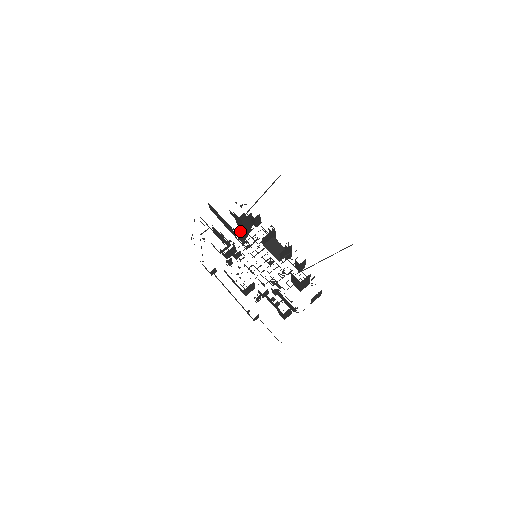
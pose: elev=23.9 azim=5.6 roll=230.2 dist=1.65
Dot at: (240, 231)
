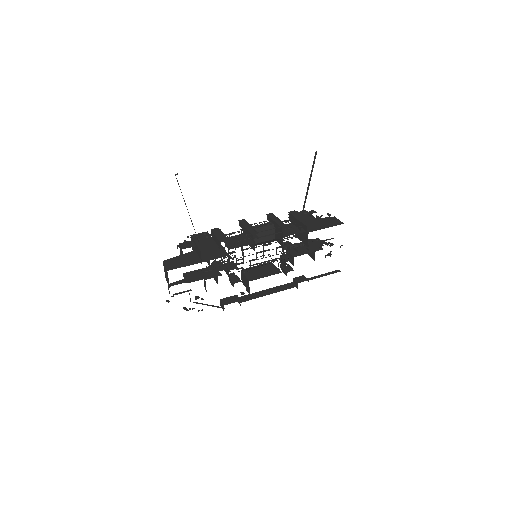
Dot at: occluded
